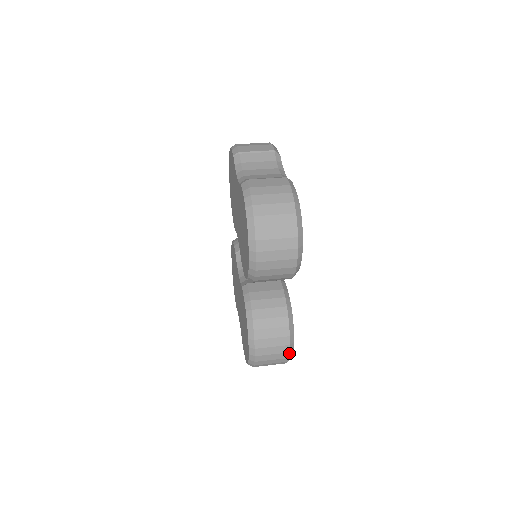
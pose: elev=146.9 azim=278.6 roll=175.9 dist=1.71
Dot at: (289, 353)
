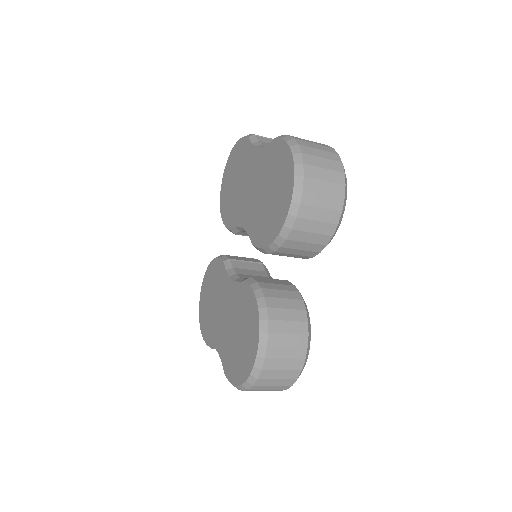
Dot at: (304, 361)
